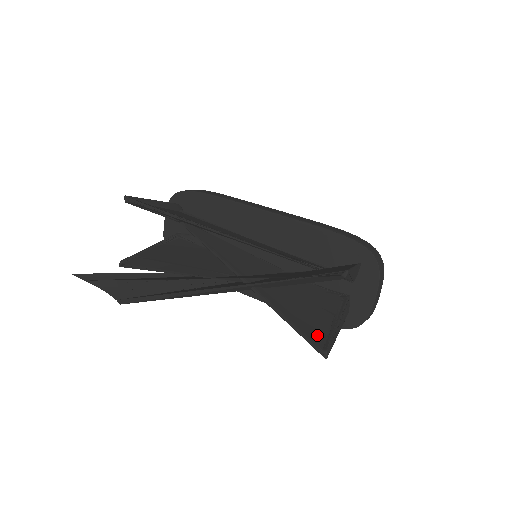
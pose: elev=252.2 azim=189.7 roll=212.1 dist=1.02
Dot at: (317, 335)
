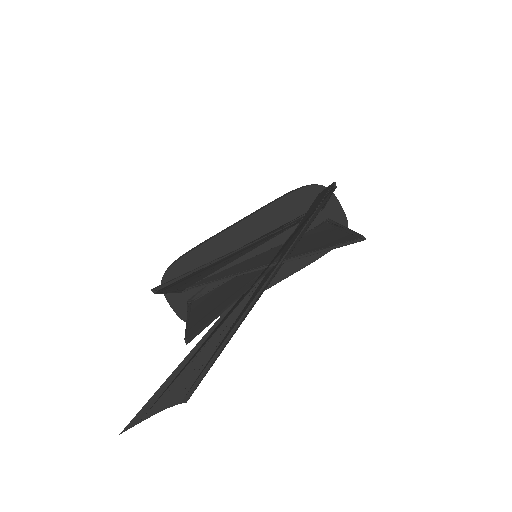
Dot at: (347, 238)
